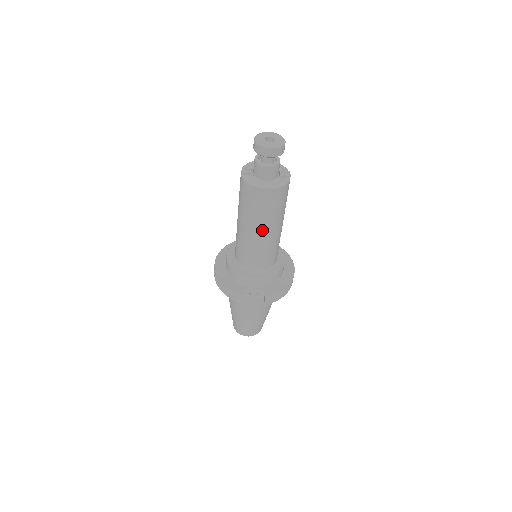
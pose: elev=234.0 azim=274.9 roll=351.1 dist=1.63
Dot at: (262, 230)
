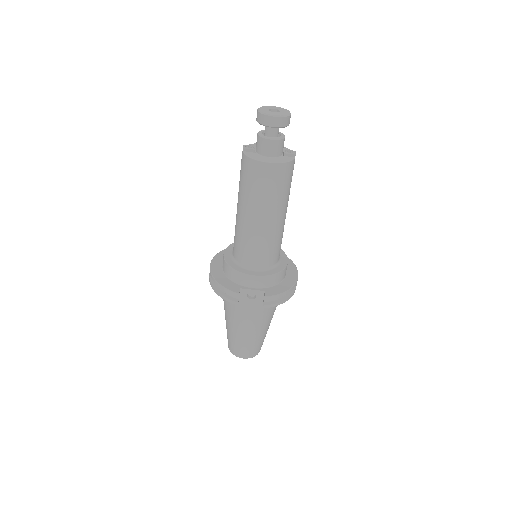
Dot at: (263, 215)
